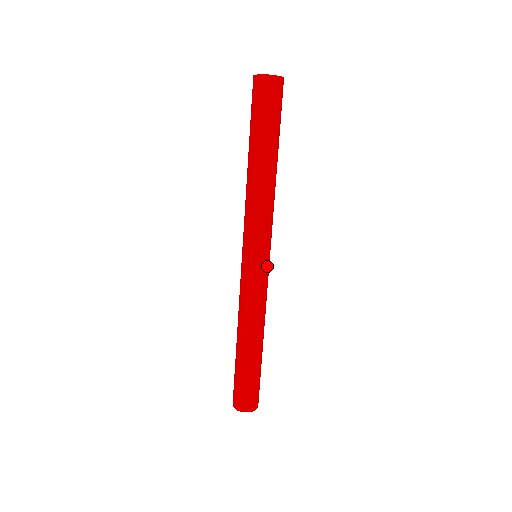
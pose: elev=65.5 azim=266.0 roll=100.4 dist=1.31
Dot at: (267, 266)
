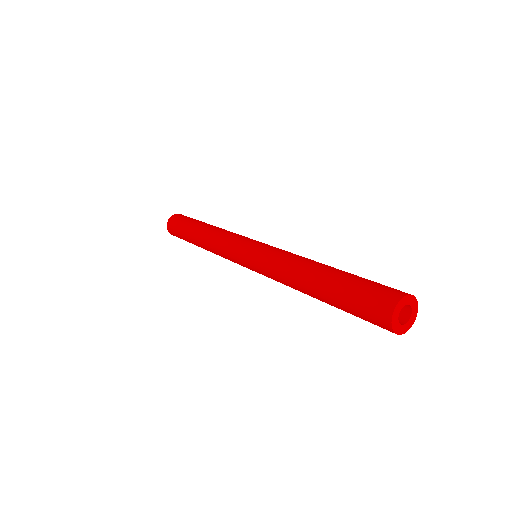
Dot at: occluded
